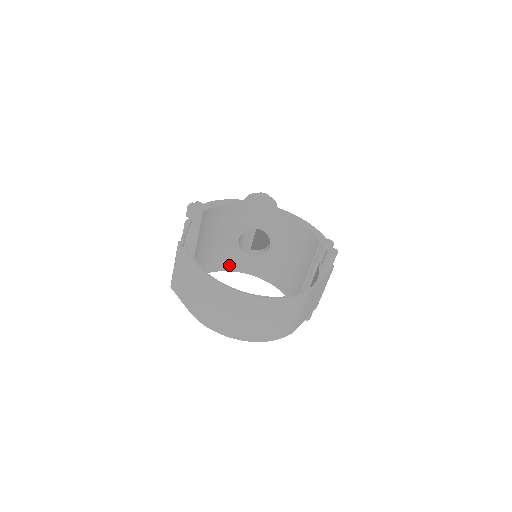
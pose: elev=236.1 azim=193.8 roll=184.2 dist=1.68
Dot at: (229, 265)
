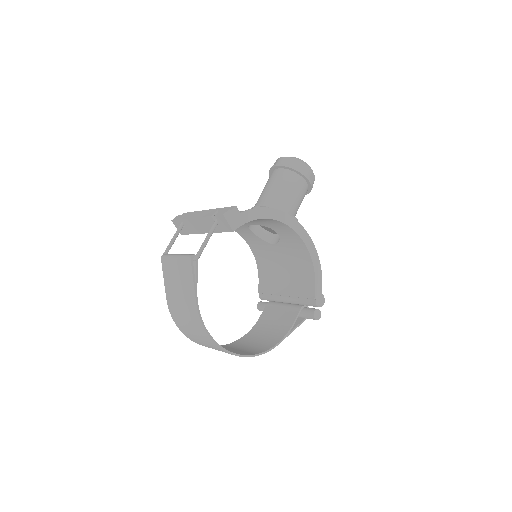
Dot at: occluded
